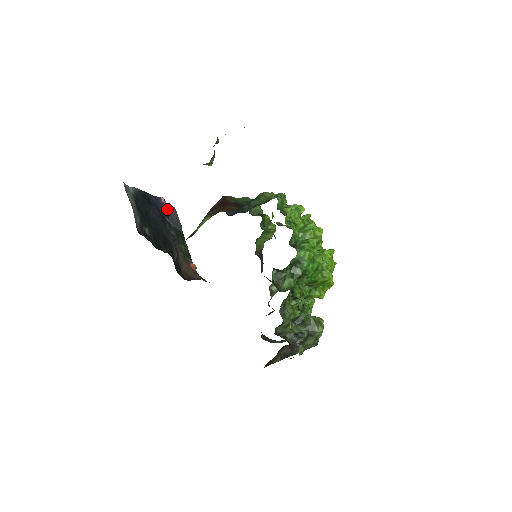
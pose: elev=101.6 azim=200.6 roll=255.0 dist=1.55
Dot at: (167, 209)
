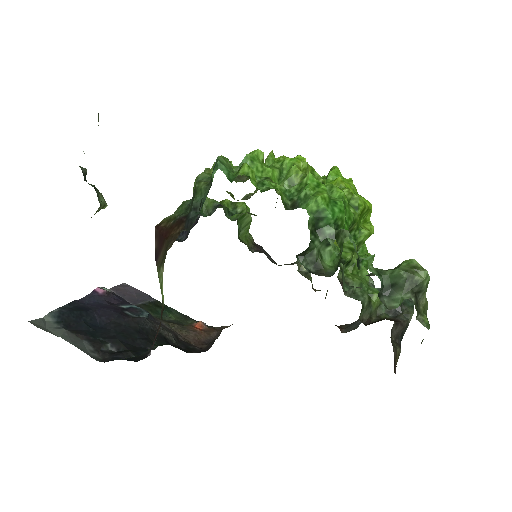
Dot at: occluded
